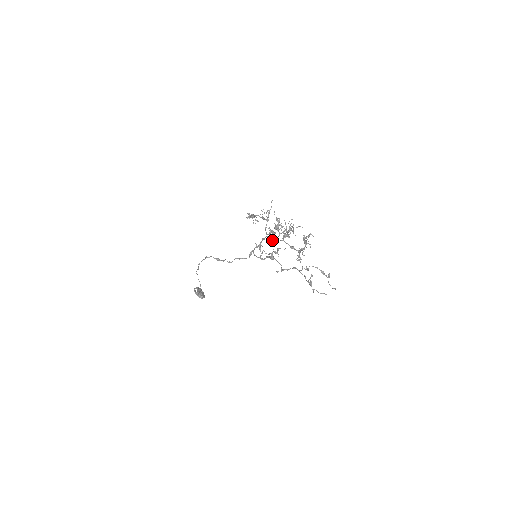
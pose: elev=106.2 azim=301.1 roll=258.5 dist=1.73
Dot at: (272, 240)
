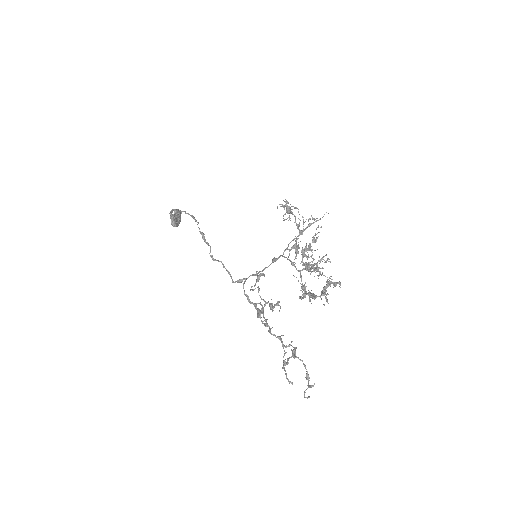
Dot at: (288, 257)
